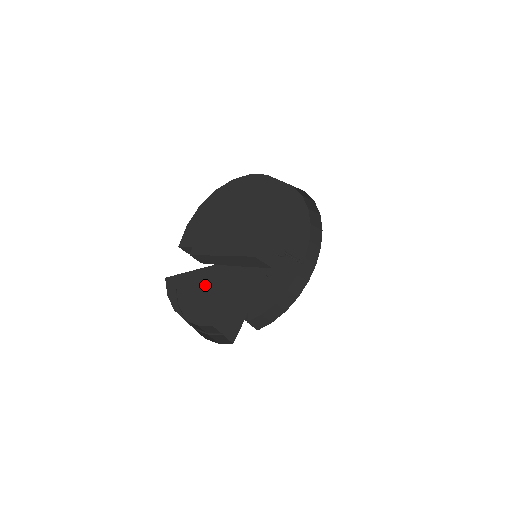
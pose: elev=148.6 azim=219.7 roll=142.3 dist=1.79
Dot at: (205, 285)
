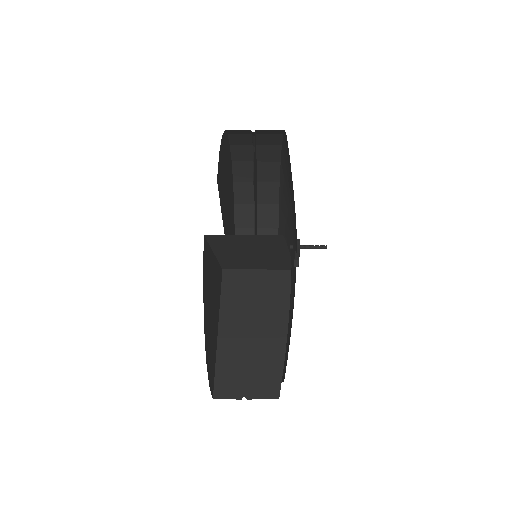
Dot at: (214, 295)
